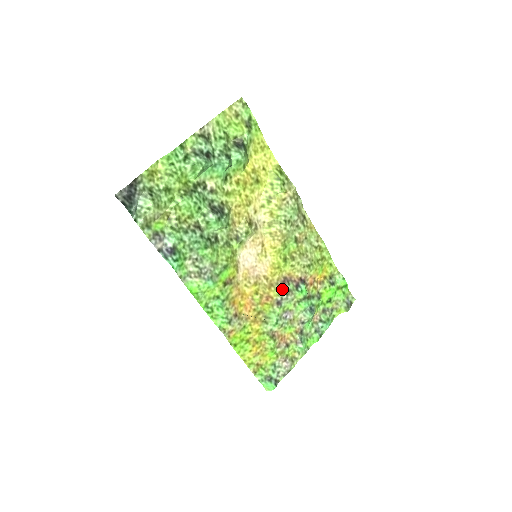
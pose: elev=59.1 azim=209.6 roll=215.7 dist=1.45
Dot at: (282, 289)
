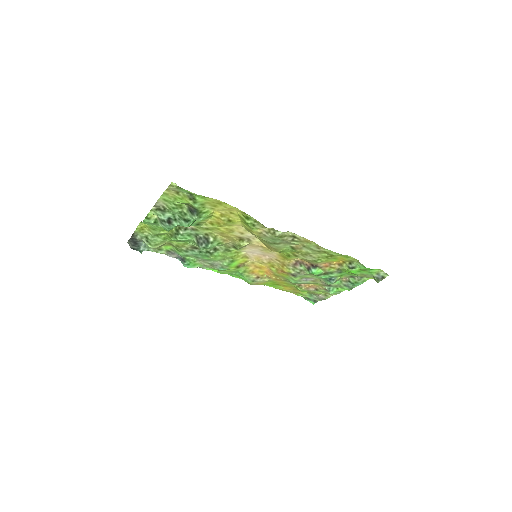
Dot at: (294, 269)
